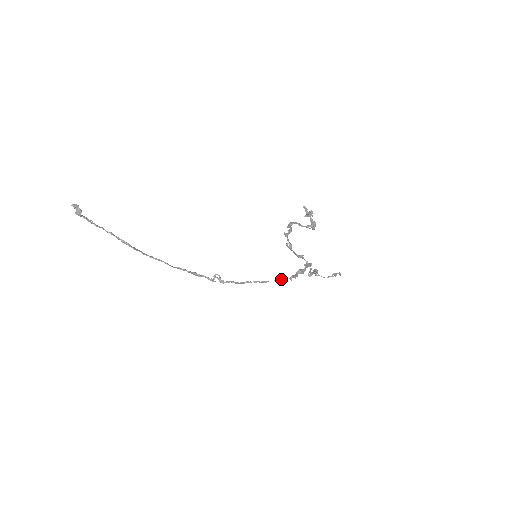
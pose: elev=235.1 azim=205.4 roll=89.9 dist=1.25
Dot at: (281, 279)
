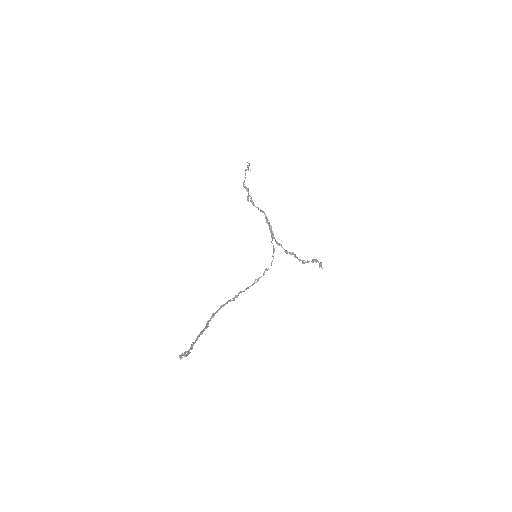
Dot at: occluded
